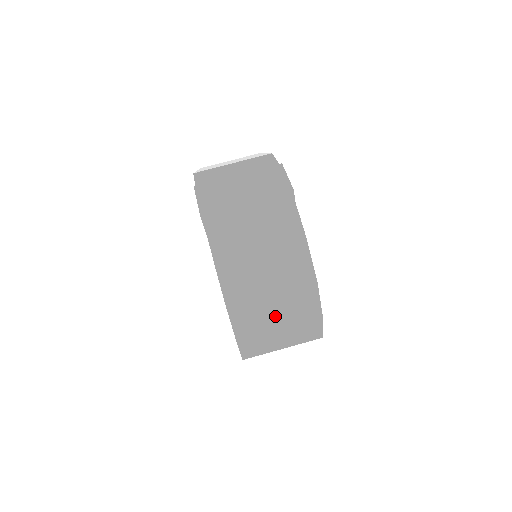
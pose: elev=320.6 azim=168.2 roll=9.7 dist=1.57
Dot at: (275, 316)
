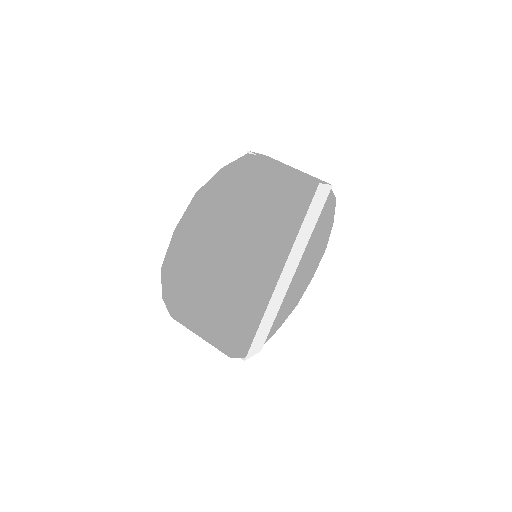
Dot at: (215, 235)
